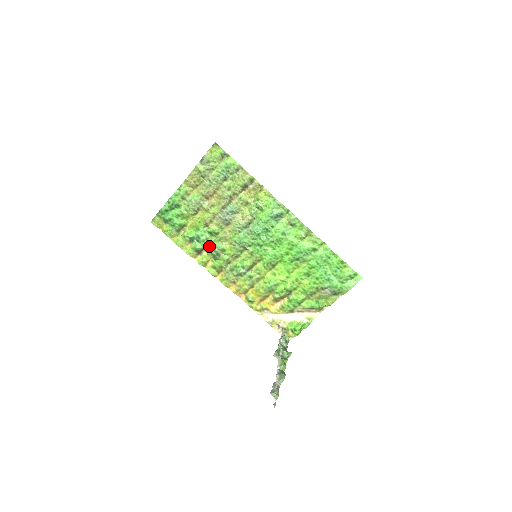
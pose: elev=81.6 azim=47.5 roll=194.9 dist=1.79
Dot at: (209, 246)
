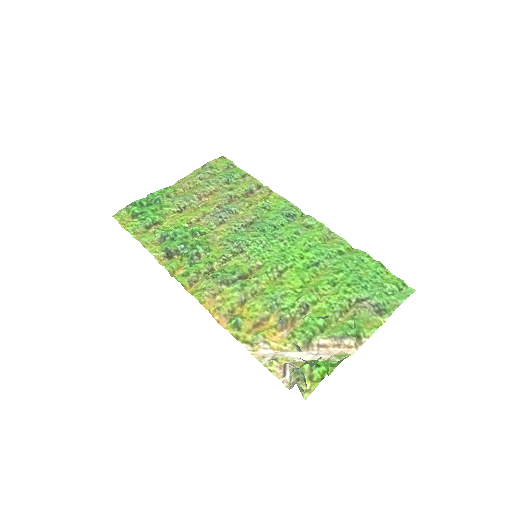
Dot at: (187, 245)
